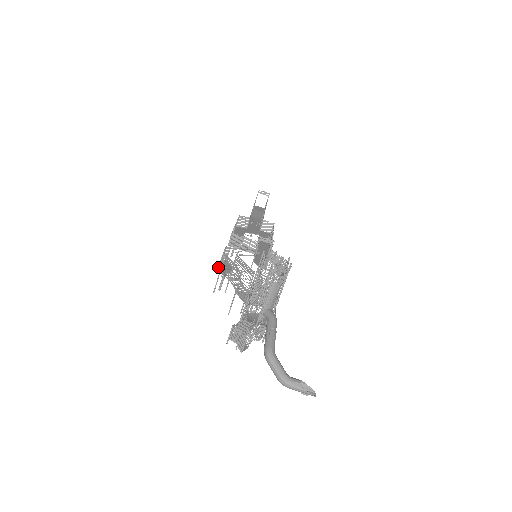
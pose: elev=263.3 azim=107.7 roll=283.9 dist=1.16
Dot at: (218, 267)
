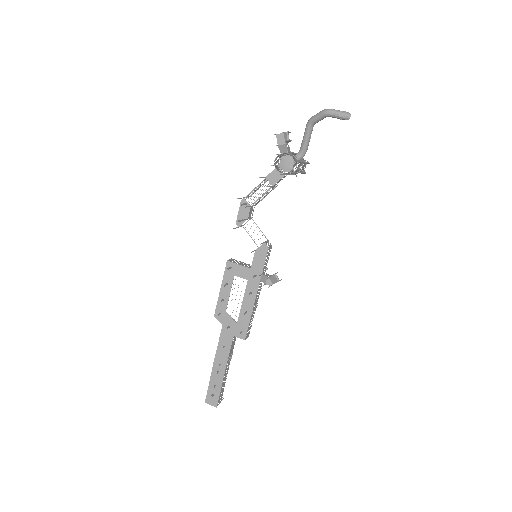
Dot at: (242, 200)
